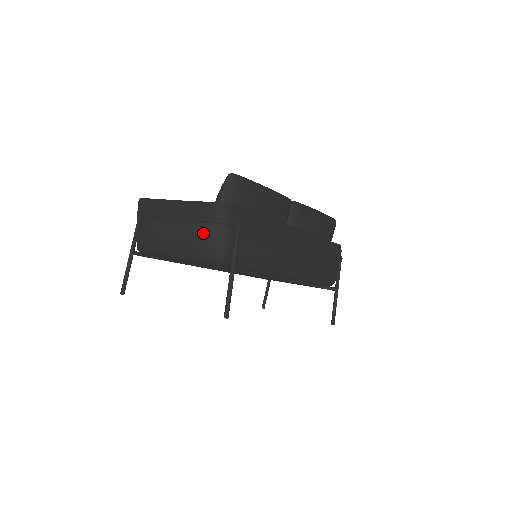
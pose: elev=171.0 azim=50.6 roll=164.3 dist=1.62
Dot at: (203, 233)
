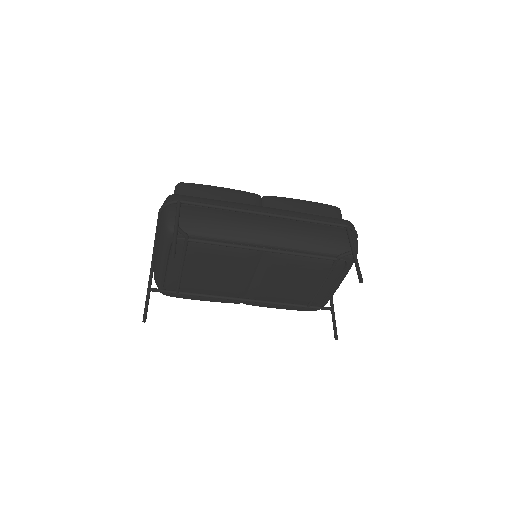
Dot at: (159, 222)
